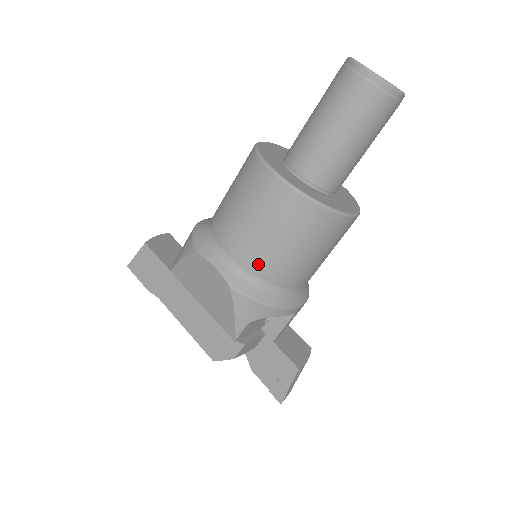
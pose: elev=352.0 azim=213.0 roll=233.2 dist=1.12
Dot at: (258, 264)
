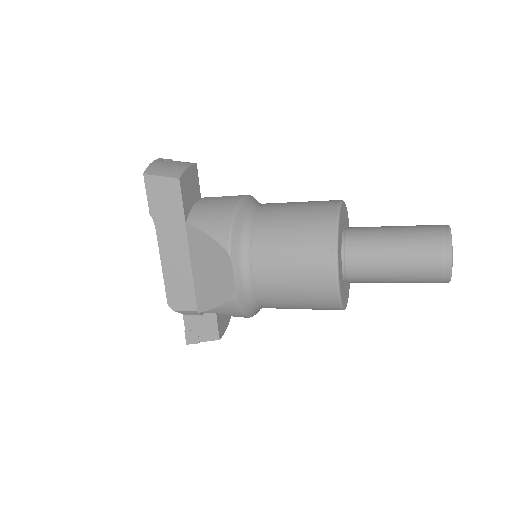
Dot at: (265, 296)
